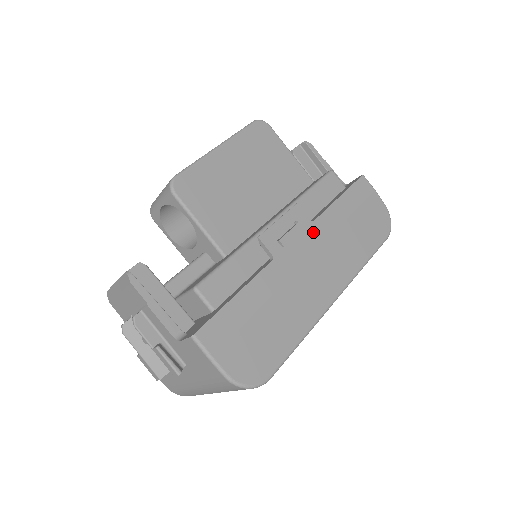
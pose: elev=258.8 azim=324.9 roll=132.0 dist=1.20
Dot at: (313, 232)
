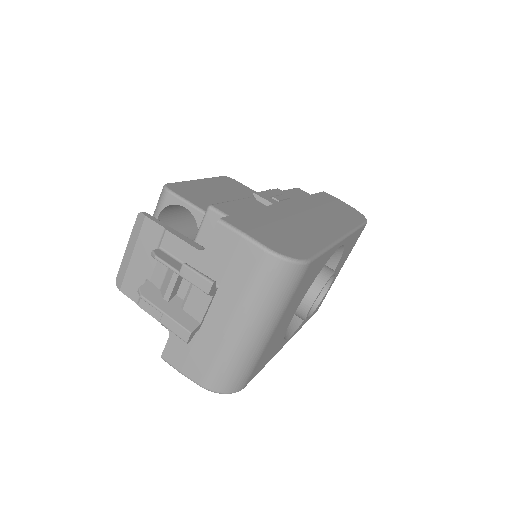
Dot at: (300, 202)
